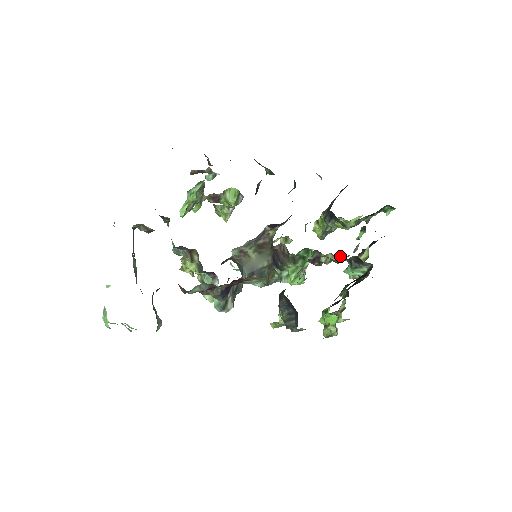
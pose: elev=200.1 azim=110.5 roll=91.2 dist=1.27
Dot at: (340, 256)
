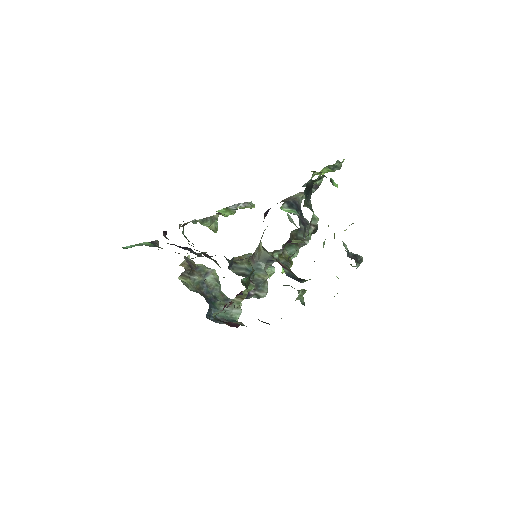
Dot at: occluded
